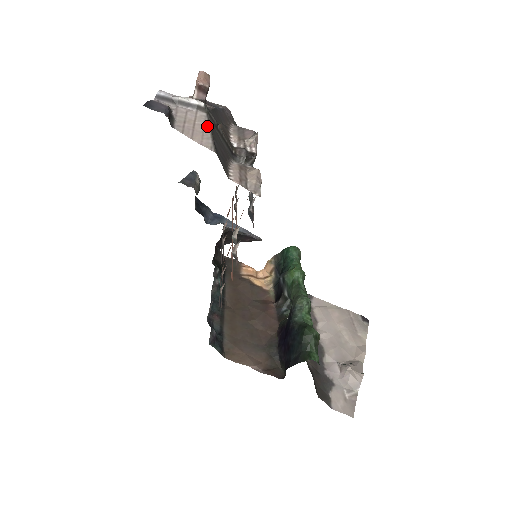
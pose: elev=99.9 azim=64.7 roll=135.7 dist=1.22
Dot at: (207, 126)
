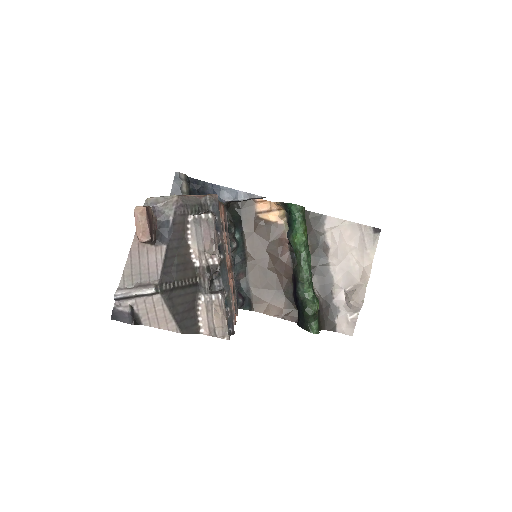
Dot at: (166, 309)
